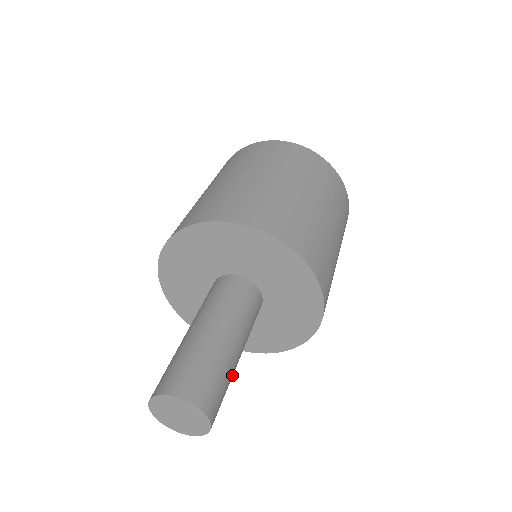
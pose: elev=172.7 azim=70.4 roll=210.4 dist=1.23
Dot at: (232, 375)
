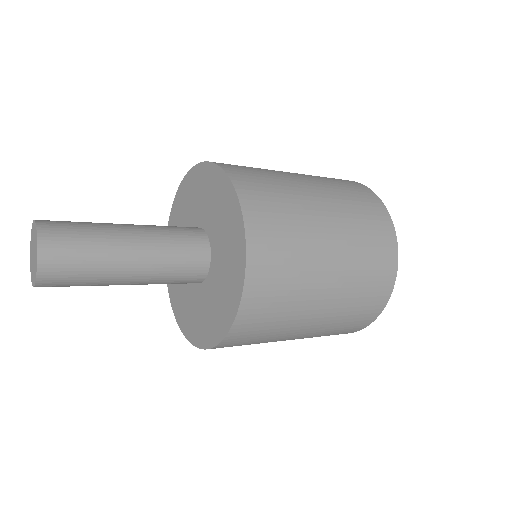
Dot at: (107, 244)
